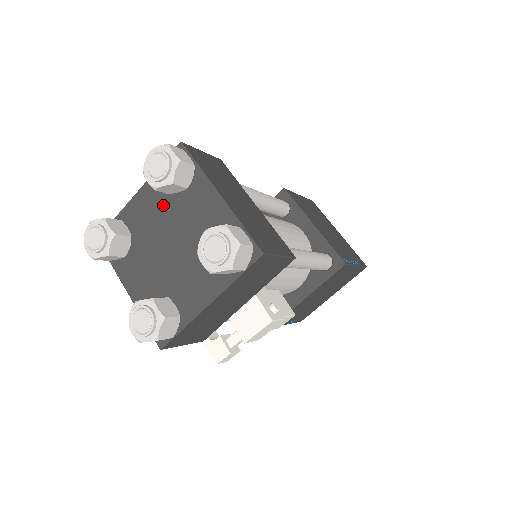
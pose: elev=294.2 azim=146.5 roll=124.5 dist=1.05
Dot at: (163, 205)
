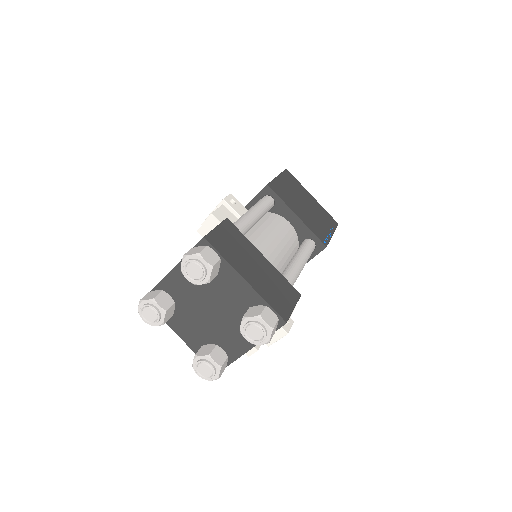
Dot at: occluded
